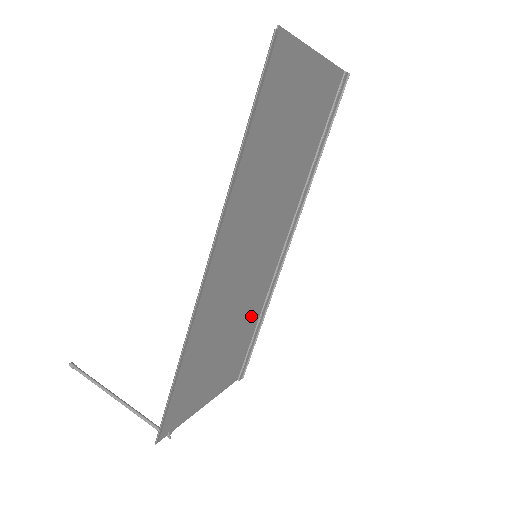
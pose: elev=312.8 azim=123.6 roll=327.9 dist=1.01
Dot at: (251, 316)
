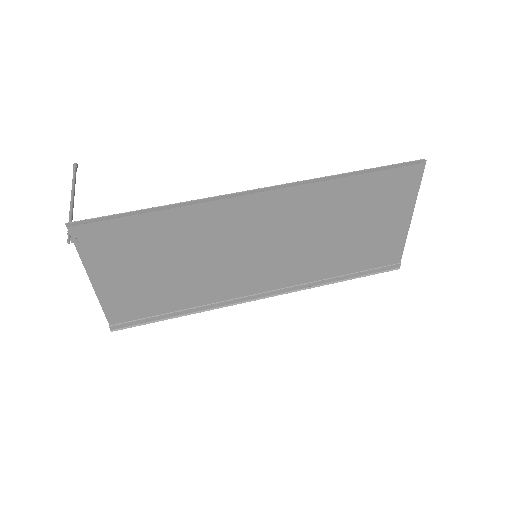
Dot at: (191, 293)
